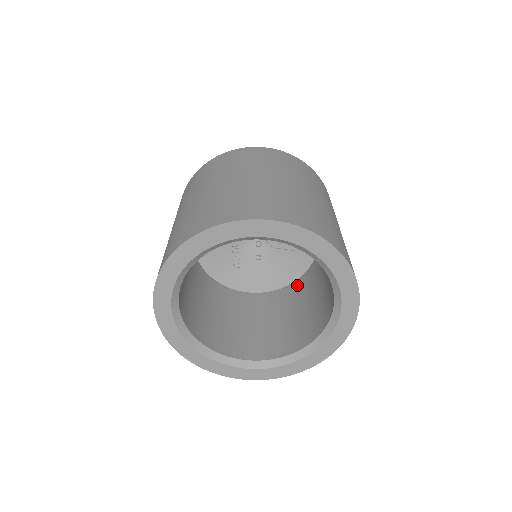
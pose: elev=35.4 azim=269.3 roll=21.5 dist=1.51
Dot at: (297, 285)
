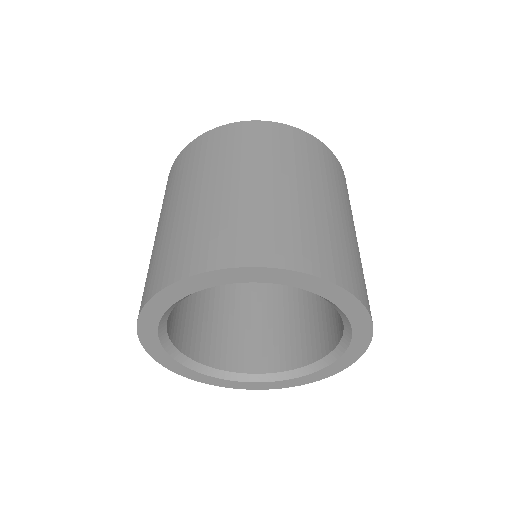
Dot at: occluded
